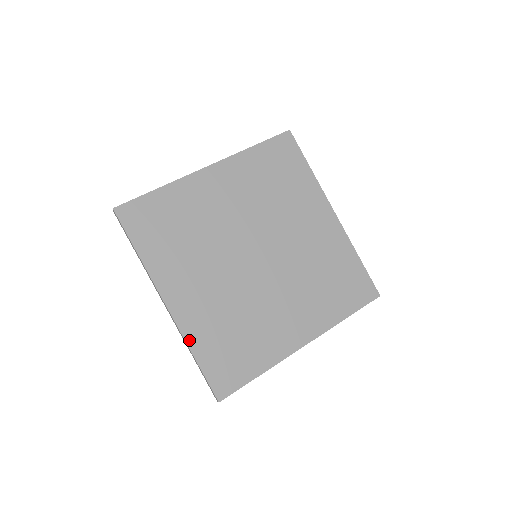
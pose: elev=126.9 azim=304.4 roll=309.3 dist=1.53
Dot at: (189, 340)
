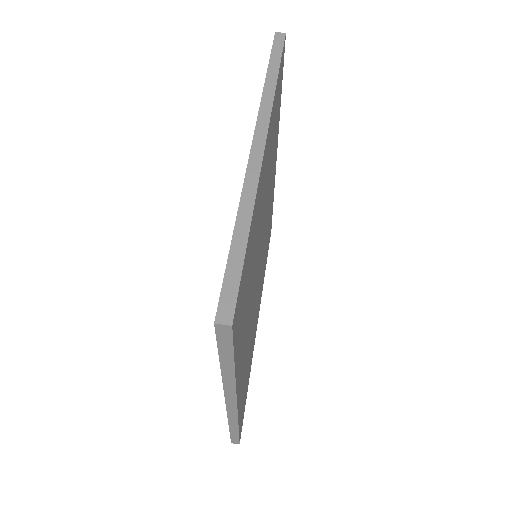
Dot at: (239, 417)
